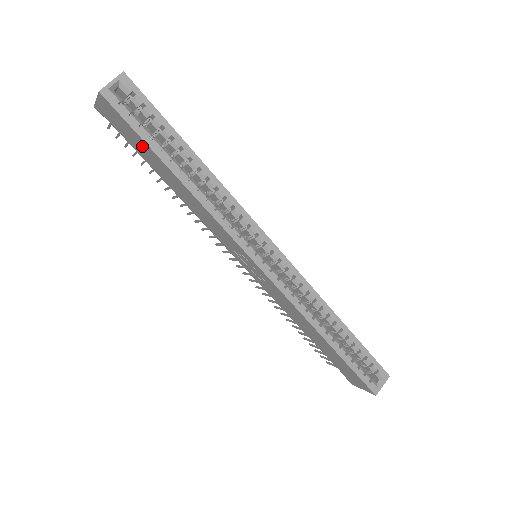
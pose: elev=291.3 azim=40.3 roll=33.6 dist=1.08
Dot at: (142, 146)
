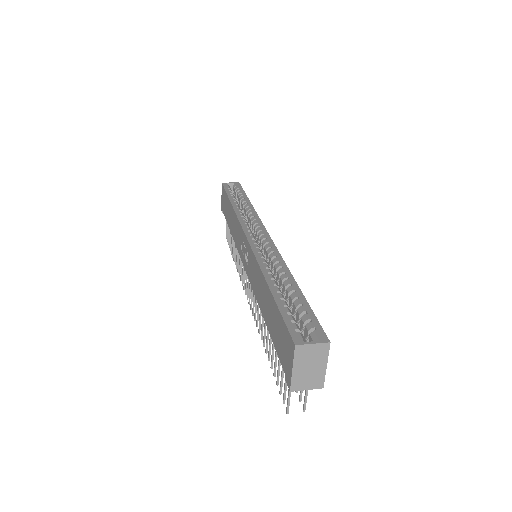
Dot at: (226, 203)
